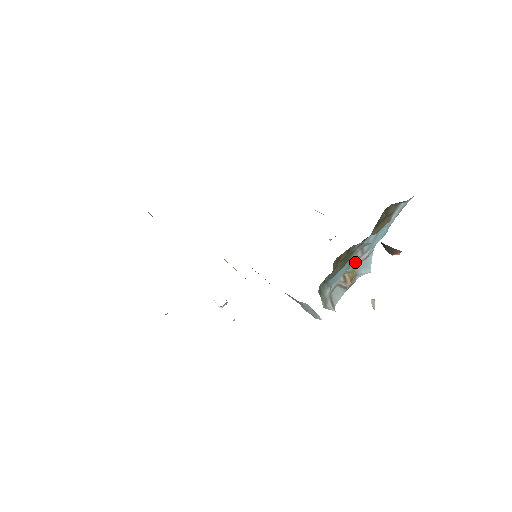
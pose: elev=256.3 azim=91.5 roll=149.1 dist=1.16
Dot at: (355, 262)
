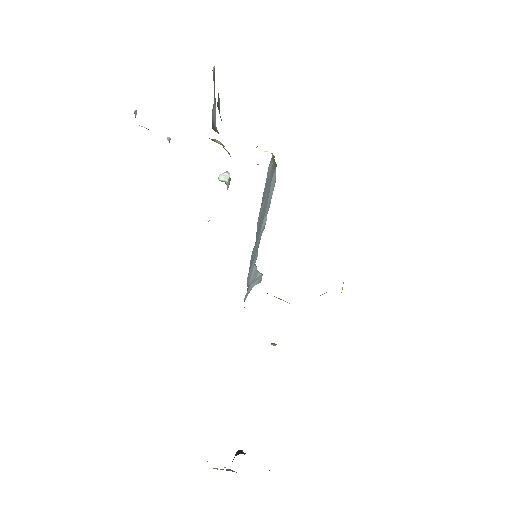
Dot at: occluded
